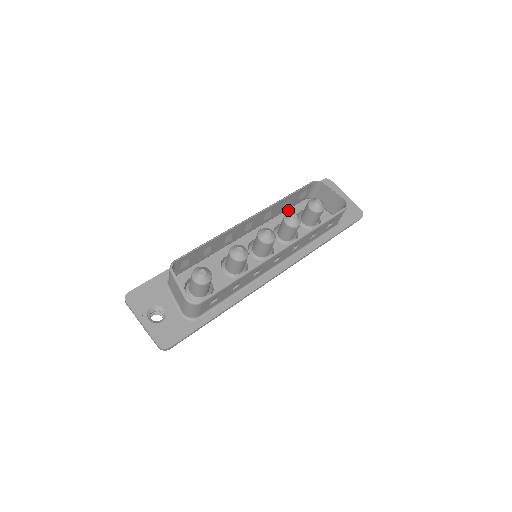
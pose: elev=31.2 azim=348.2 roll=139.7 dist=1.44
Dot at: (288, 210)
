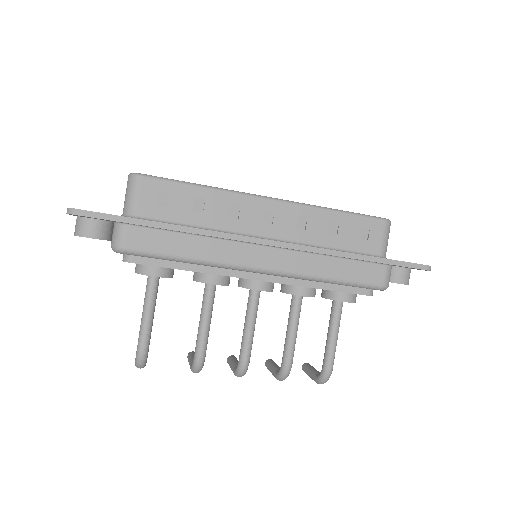
Dot at: occluded
